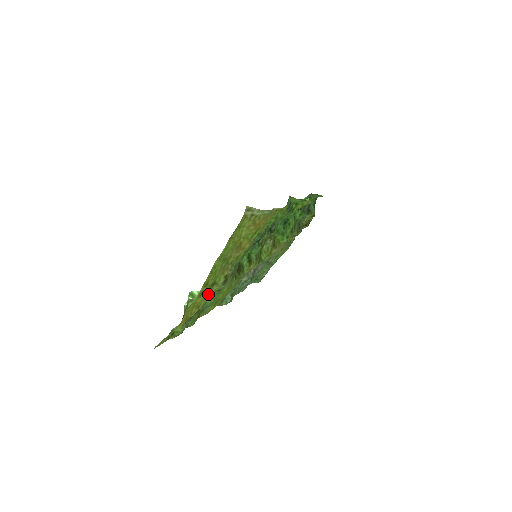
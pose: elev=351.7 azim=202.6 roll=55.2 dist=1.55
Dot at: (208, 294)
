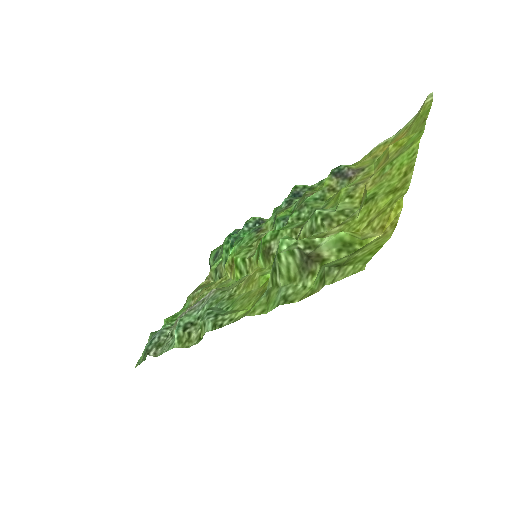
Dot at: (366, 212)
